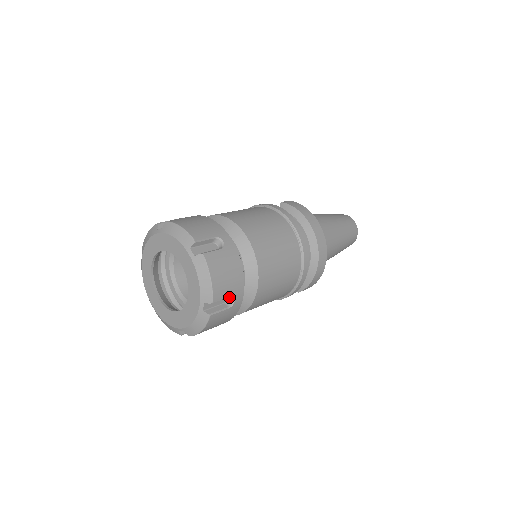
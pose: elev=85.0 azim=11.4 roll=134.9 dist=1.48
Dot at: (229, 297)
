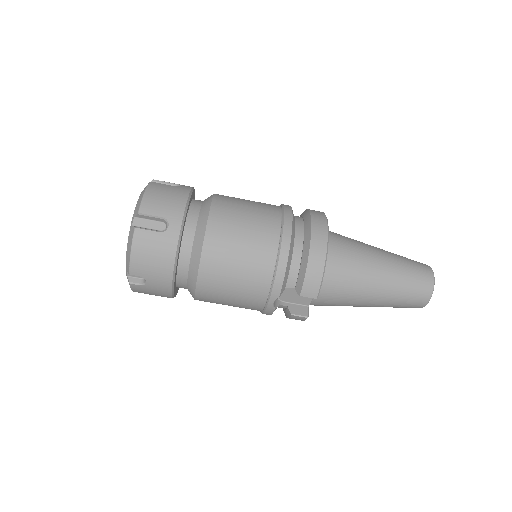
Dot at: (166, 225)
